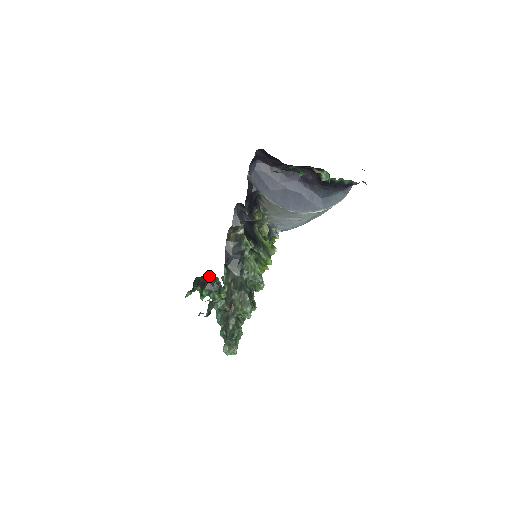
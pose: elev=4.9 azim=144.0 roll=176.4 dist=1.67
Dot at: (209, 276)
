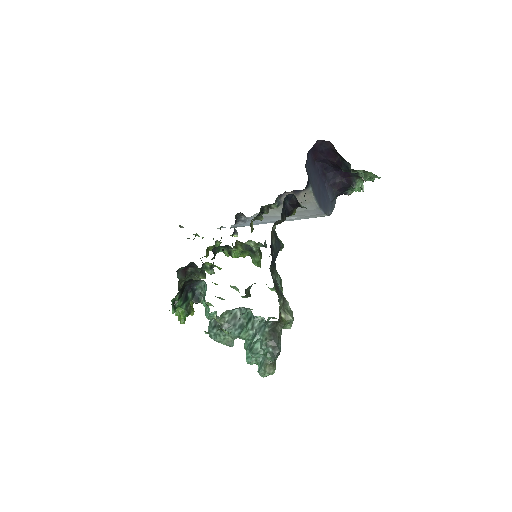
Dot at: (198, 280)
